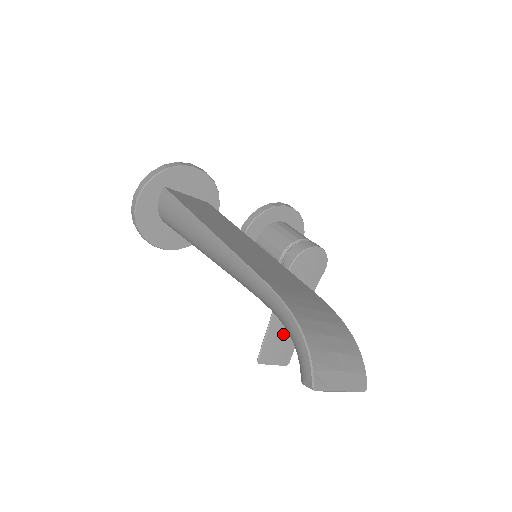
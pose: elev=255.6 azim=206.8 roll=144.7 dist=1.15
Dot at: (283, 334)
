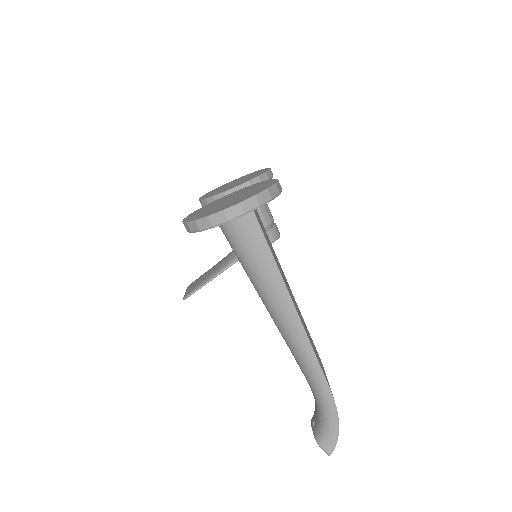
Dot at: occluded
